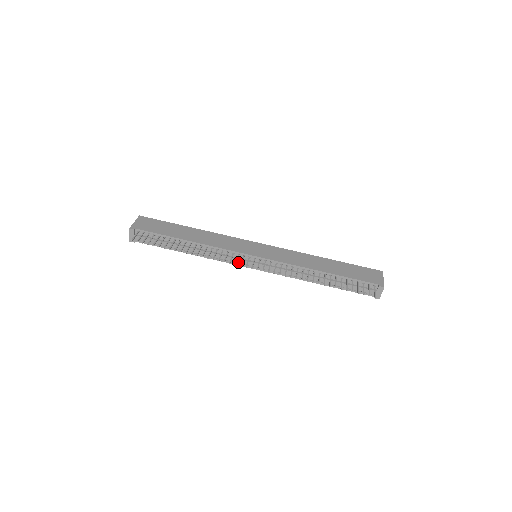
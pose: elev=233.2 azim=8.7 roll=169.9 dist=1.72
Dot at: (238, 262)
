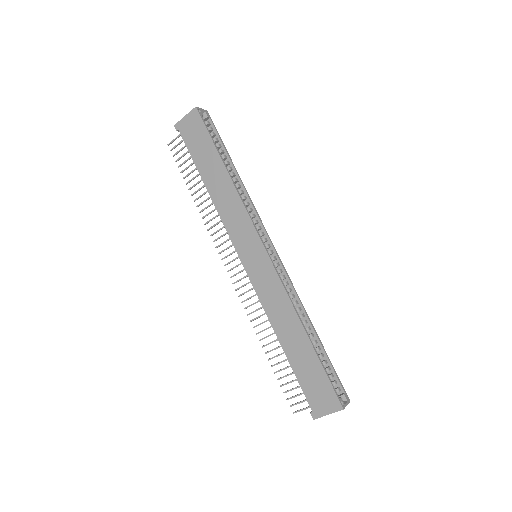
Dot at: occluded
